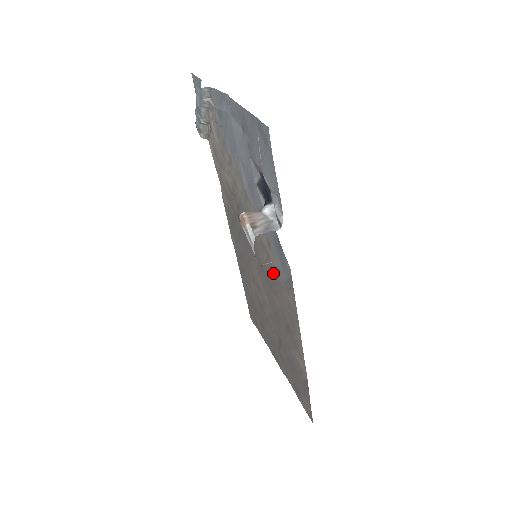
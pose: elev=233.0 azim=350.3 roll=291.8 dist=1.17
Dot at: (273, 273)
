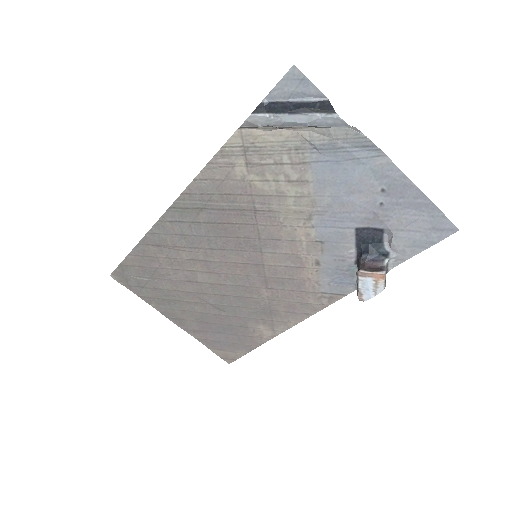
Dot at: (293, 278)
